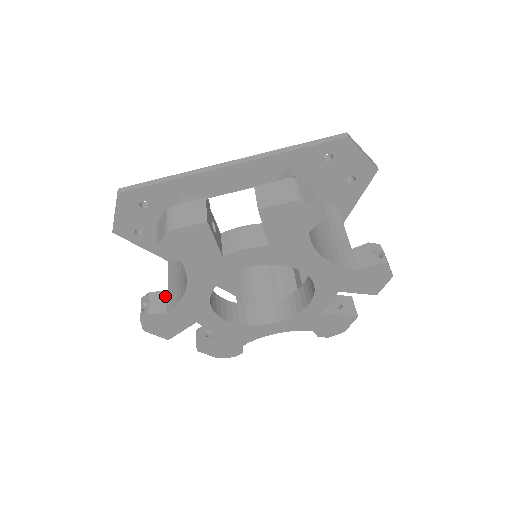
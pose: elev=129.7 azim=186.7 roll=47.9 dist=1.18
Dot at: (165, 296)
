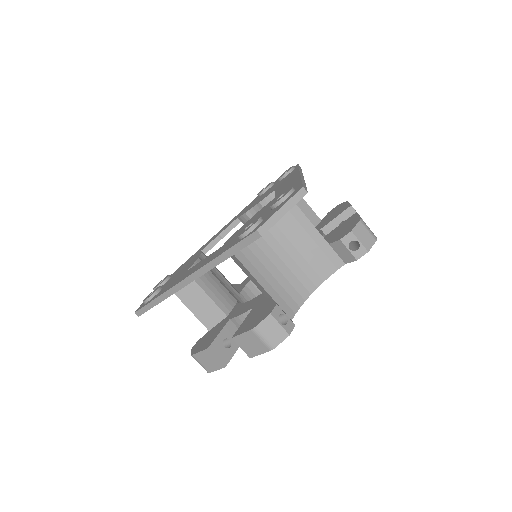
Dot at: occluded
